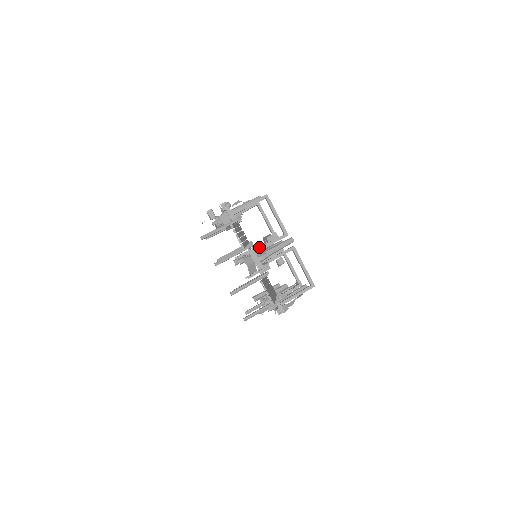
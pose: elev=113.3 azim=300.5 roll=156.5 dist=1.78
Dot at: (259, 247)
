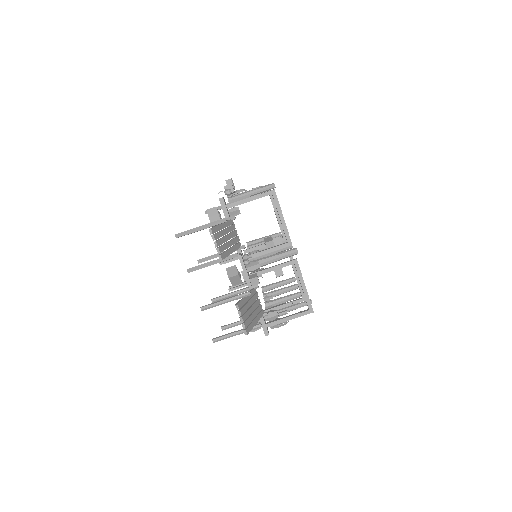
Dot at: occluded
